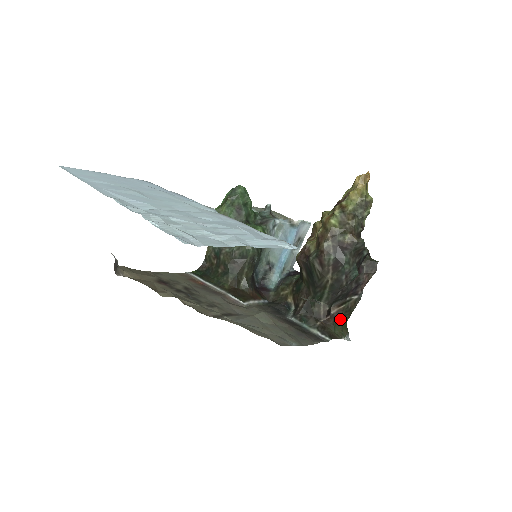
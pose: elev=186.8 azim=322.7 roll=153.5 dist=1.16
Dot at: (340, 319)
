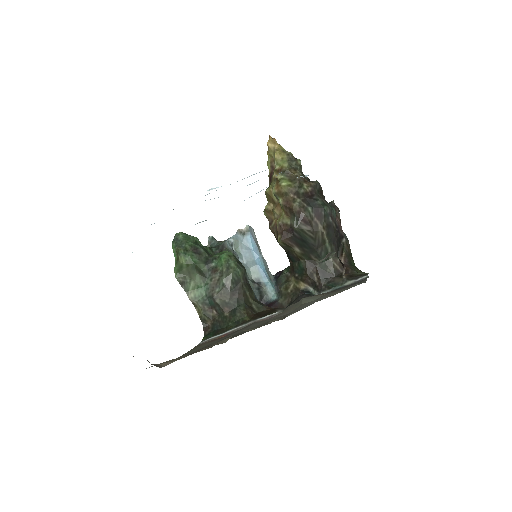
Dot at: (351, 265)
